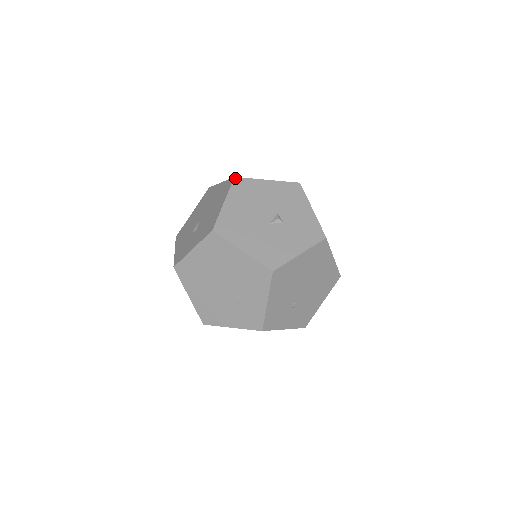
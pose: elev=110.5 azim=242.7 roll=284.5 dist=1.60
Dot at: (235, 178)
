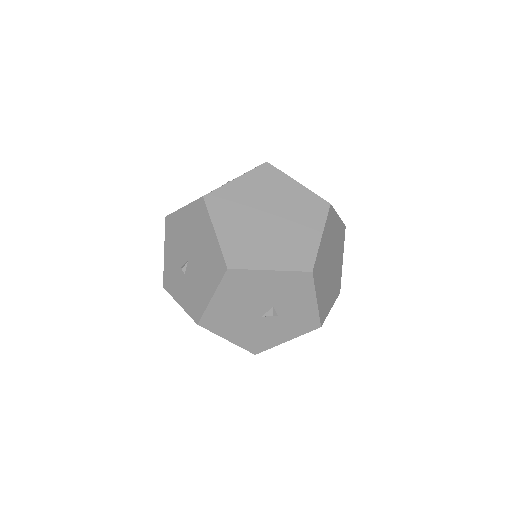
Dot at: (228, 270)
